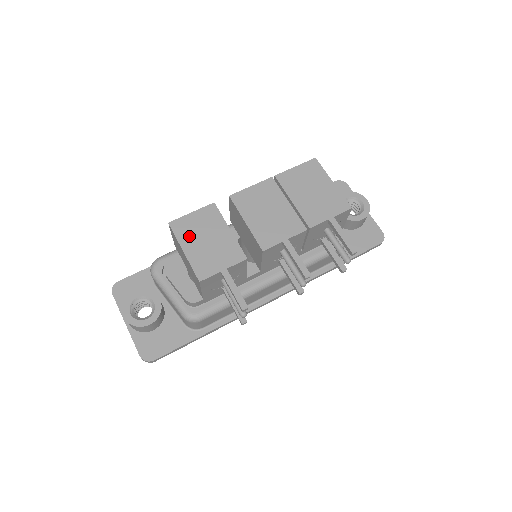
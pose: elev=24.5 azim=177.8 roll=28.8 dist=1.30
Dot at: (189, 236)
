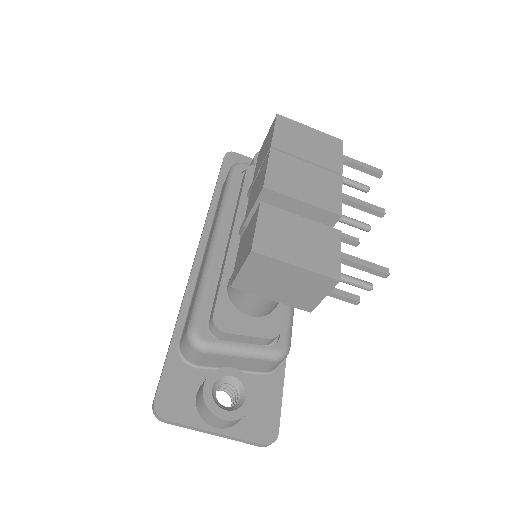
Dot at: (283, 248)
